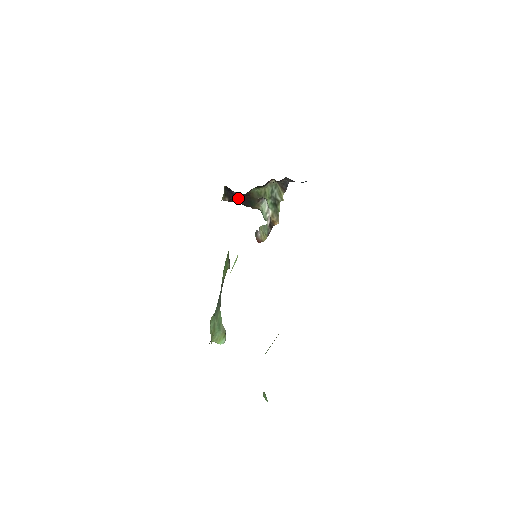
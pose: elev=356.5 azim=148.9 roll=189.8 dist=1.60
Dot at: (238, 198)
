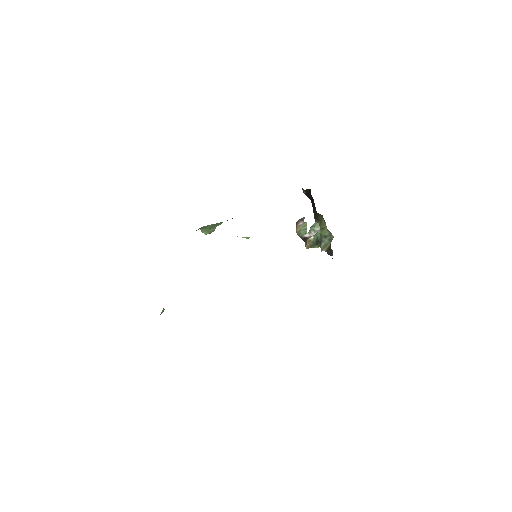
Dot at: (312, 200)
